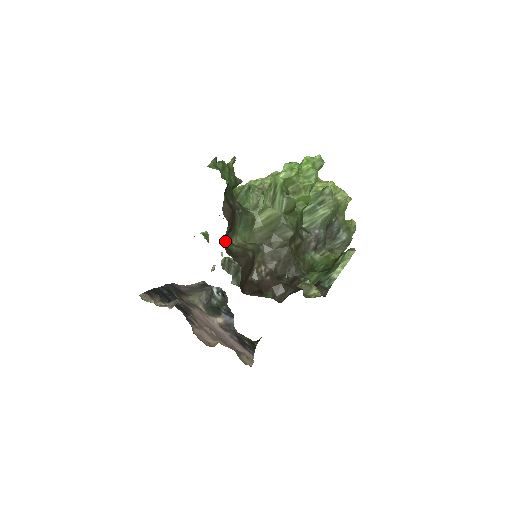
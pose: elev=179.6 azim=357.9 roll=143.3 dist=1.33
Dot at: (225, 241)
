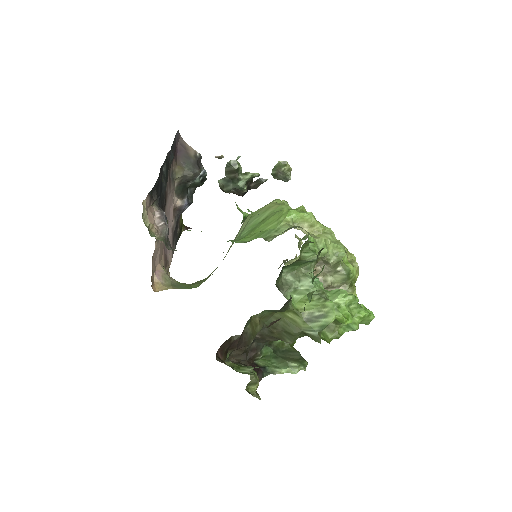
Dot at: occluded
